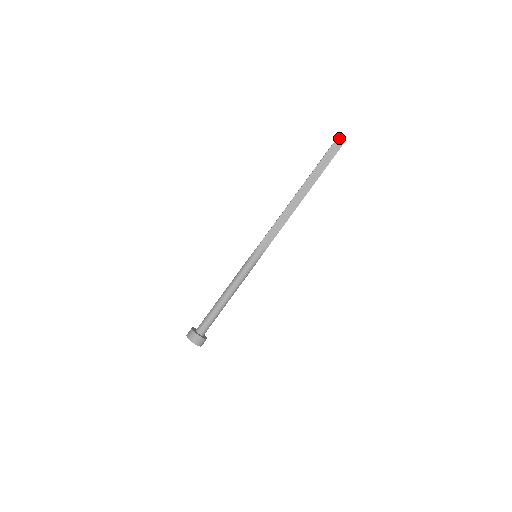
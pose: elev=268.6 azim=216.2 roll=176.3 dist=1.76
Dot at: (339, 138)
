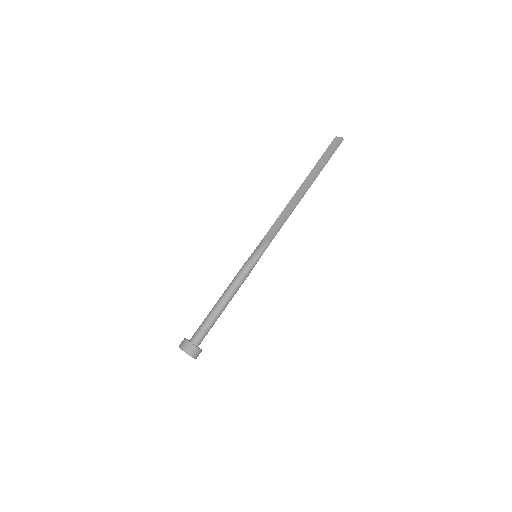
Dot at: (336, 138)
